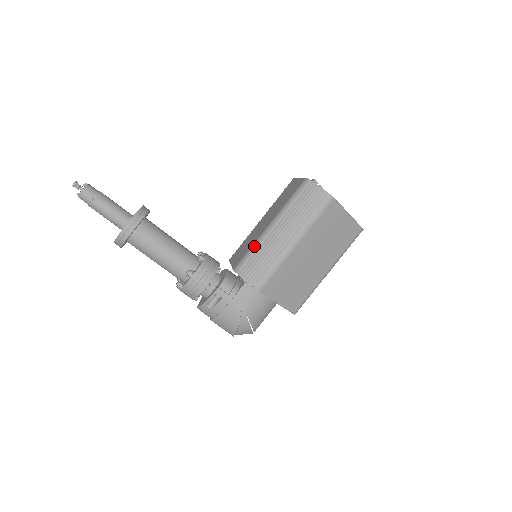
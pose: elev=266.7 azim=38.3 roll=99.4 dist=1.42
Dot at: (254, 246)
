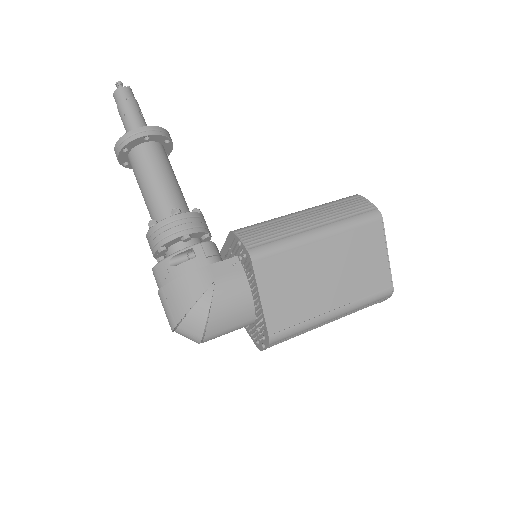
Dot at: (269, 220)
